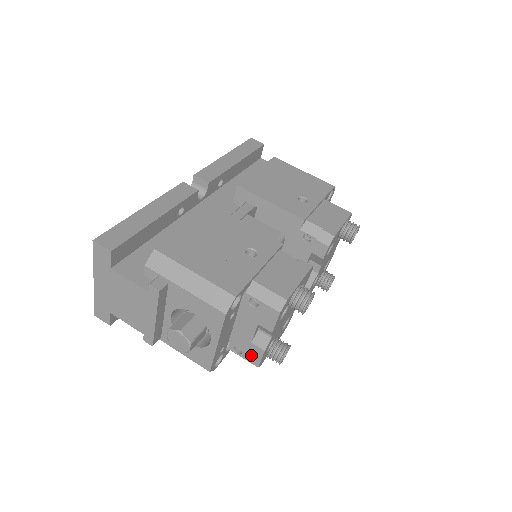
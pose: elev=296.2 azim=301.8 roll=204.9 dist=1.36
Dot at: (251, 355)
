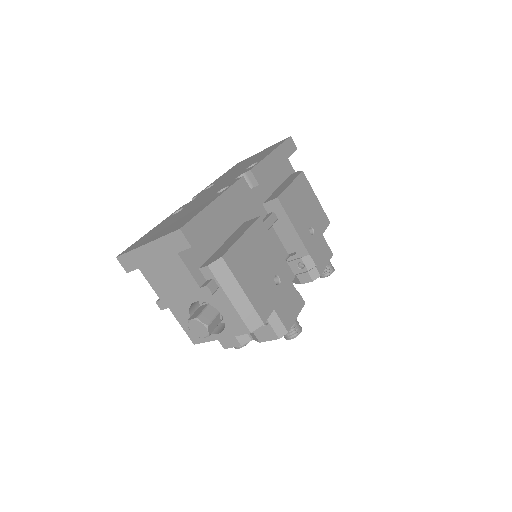
Dot at: (226, 341)
